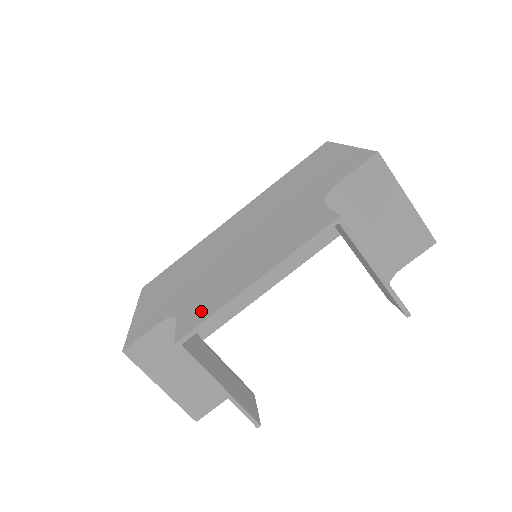
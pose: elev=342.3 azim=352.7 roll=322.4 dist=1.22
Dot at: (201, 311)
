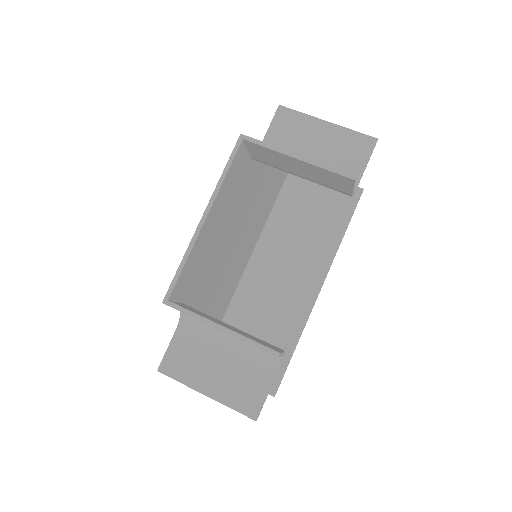
Dot at: occluded
